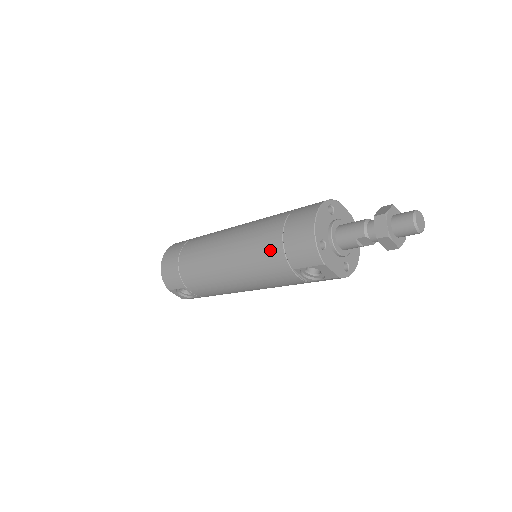
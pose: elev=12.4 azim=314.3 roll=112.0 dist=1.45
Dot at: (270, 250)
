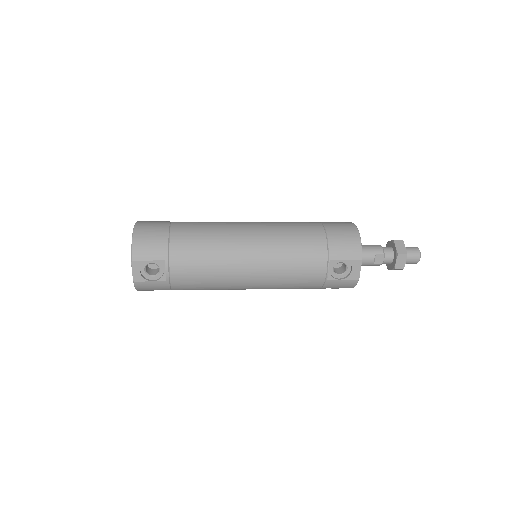
Dot at: (311, 238)
